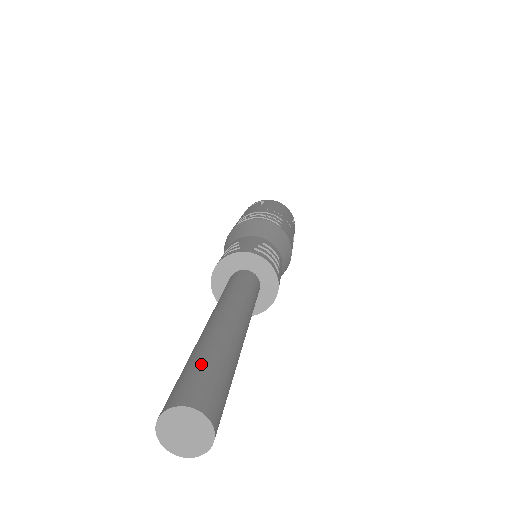
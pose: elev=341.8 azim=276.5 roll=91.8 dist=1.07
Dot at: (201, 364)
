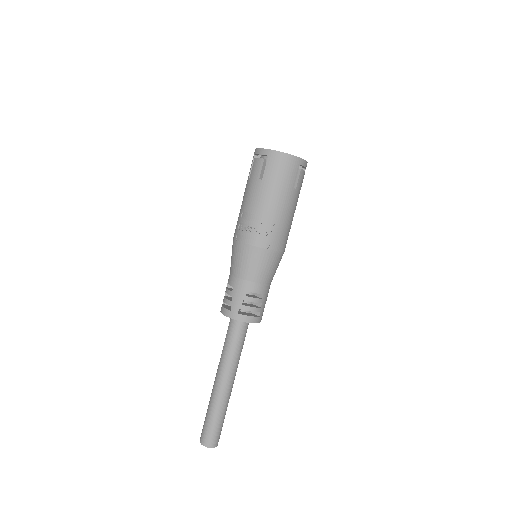
Dot at: (210, 423)
